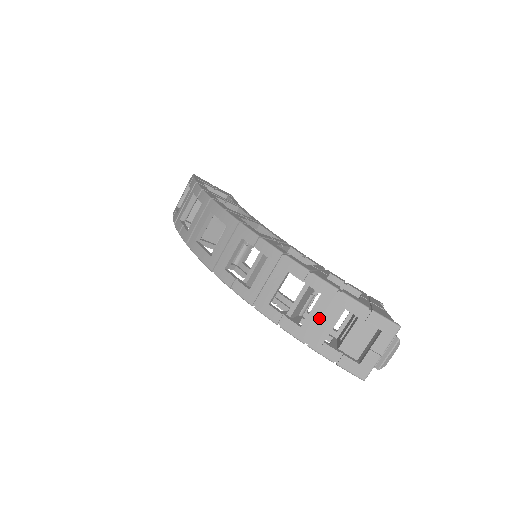
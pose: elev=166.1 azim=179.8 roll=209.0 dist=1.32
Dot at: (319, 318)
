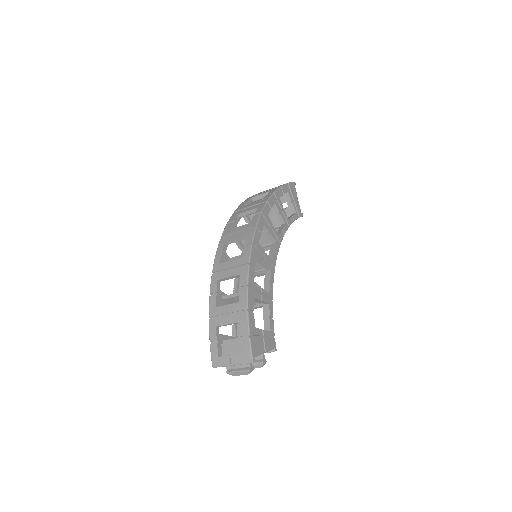
Dot at: (226, 312)
